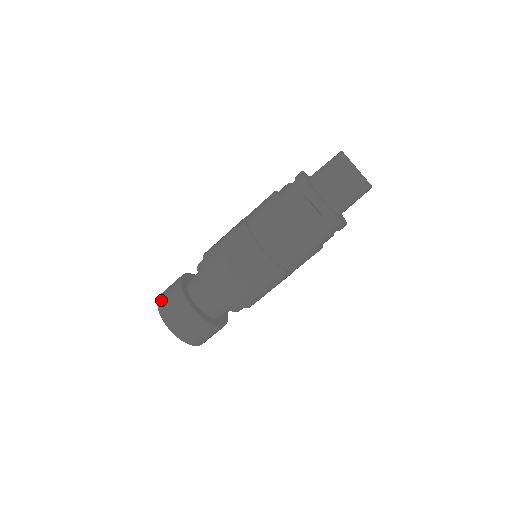
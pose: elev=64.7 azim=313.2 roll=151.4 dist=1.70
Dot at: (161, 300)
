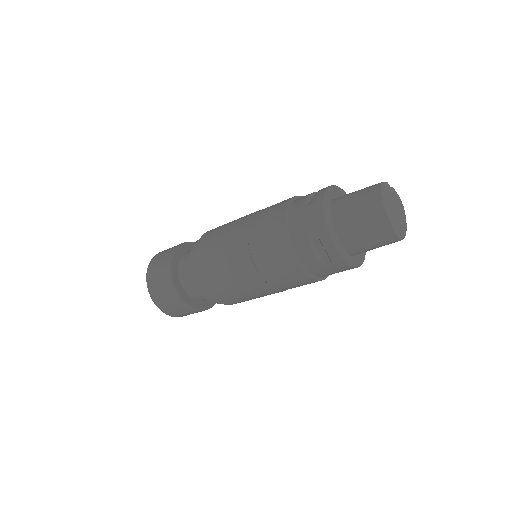
Dot at: (151, 268)
